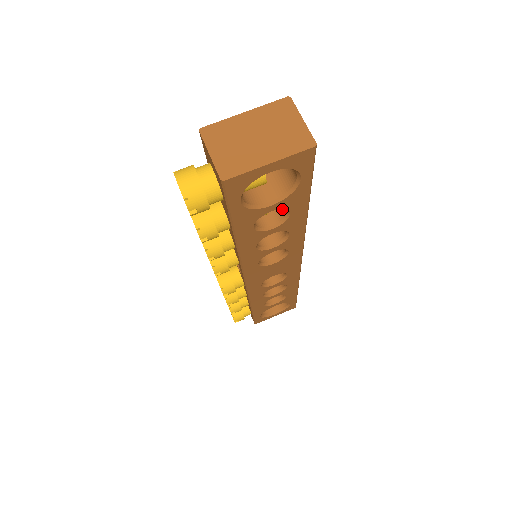
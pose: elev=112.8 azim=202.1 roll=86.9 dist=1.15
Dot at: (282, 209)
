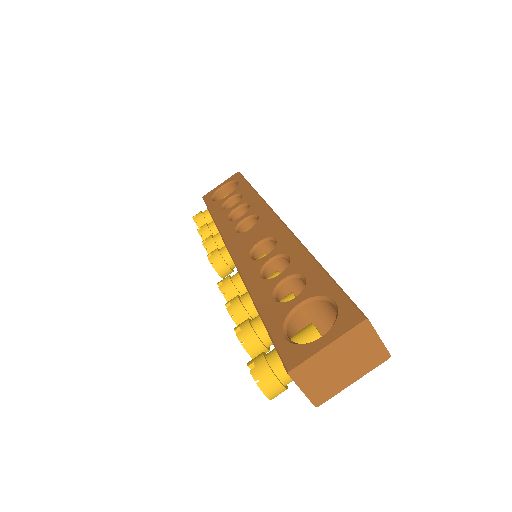
Dot at: occluded
